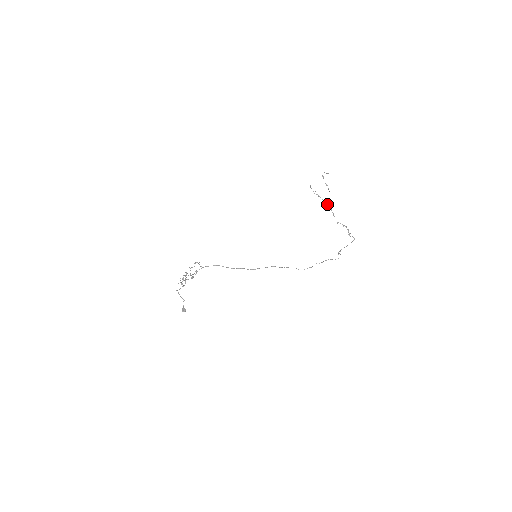
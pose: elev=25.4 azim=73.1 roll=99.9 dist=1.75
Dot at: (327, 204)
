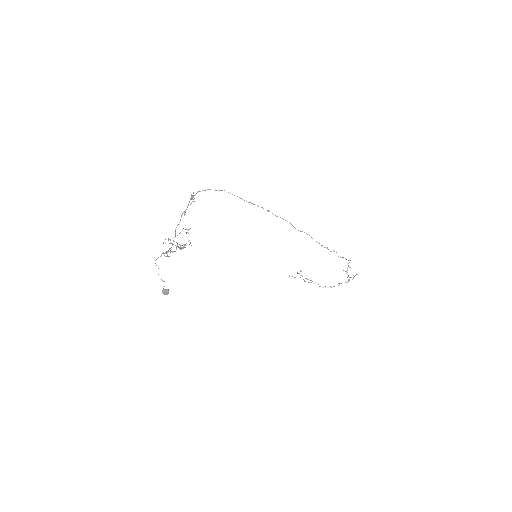
Dot at: occluded
